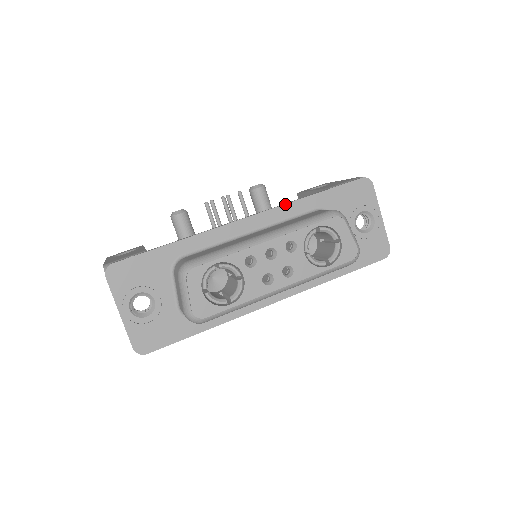
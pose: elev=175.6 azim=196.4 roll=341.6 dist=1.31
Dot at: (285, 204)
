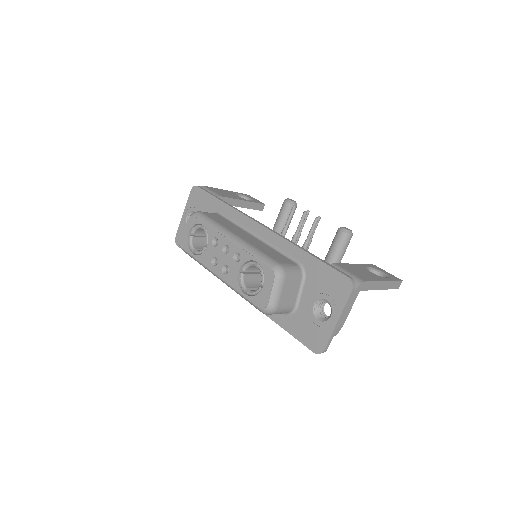
Dot at: (286, 239)
